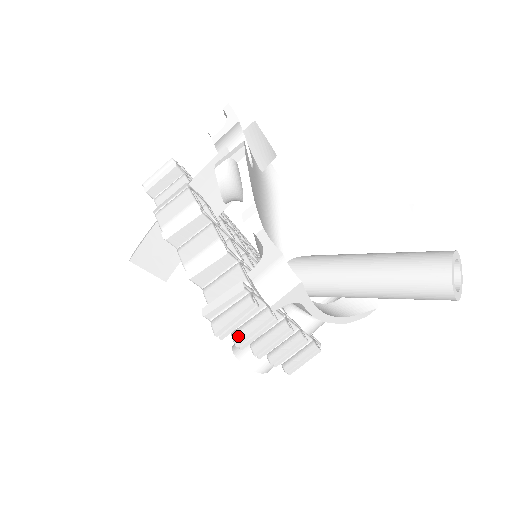
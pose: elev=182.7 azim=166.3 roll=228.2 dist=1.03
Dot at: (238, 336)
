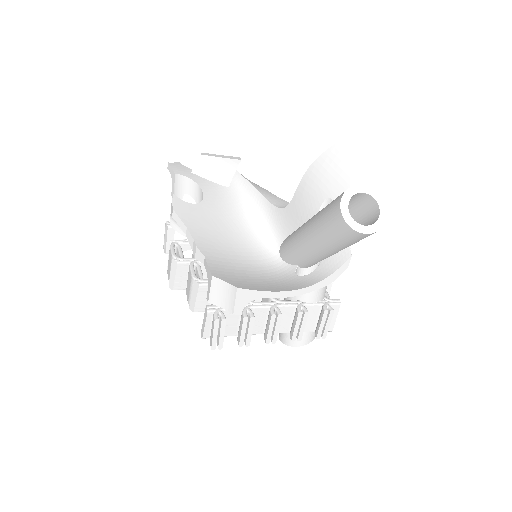
Dot at: (238, 339)
